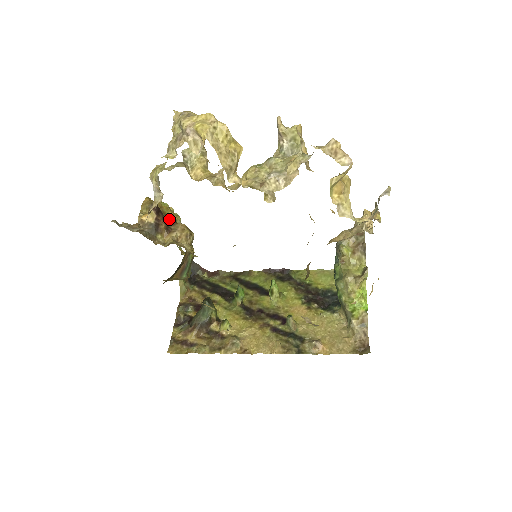
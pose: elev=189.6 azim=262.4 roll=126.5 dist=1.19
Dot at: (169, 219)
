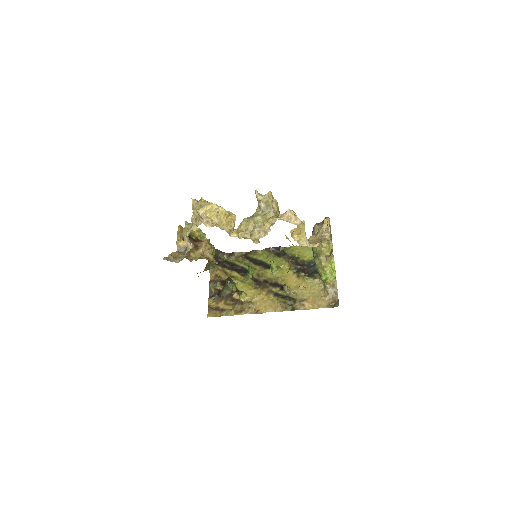
Dot at: (196, 239)
